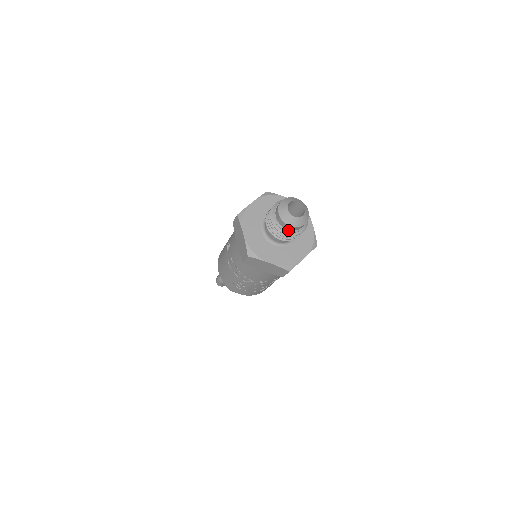
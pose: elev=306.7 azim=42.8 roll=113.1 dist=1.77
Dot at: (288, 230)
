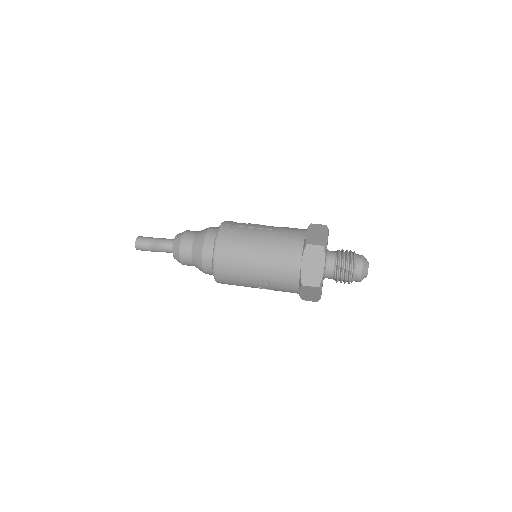
Dot at: occluded
